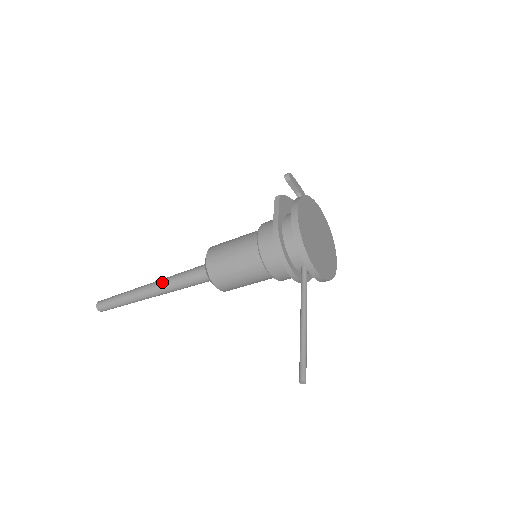
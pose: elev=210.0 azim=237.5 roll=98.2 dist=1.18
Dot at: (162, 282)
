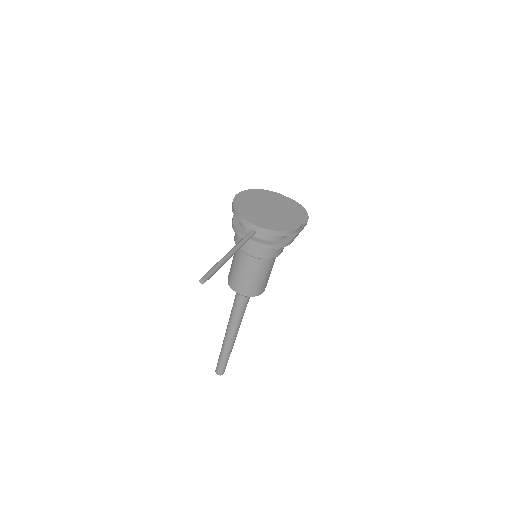
Dot at: (229, 320)
